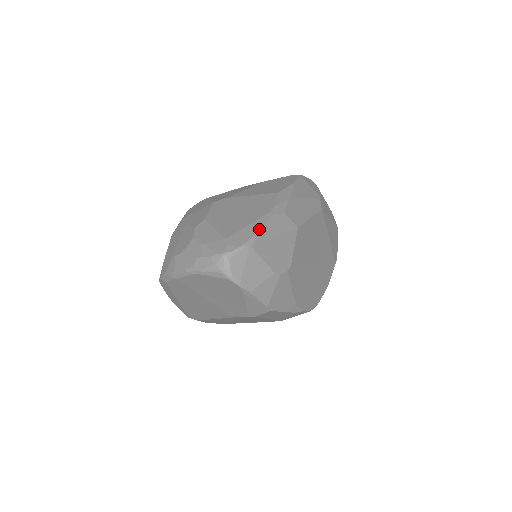
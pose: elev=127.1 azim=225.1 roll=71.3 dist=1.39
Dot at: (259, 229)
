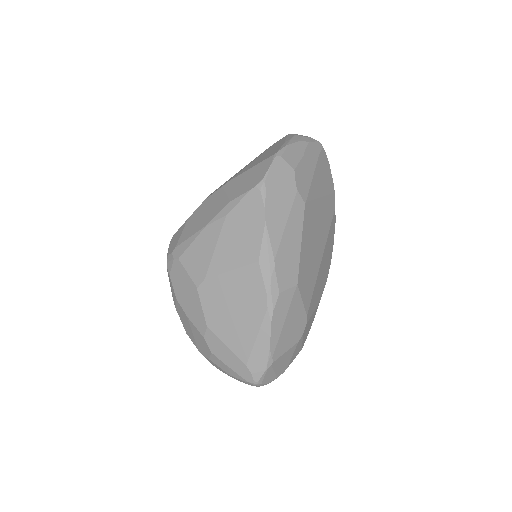
Dot at: (269, 342)
